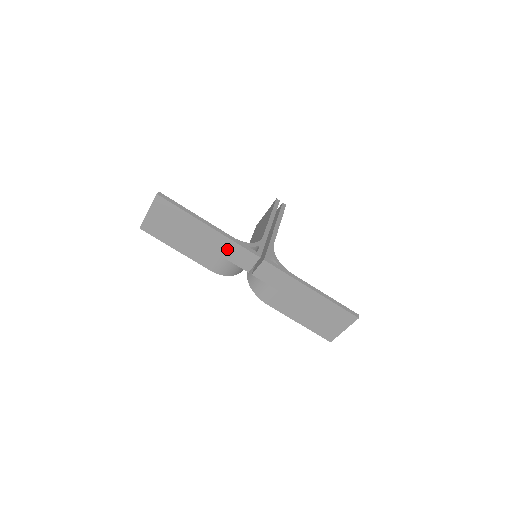
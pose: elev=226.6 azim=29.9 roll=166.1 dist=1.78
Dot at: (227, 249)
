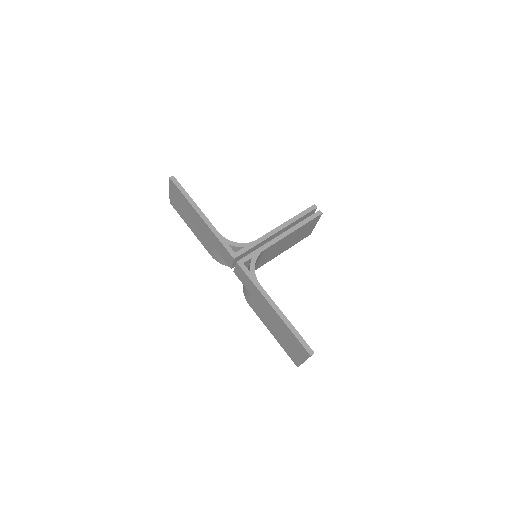
Dot at: (215, 241)
